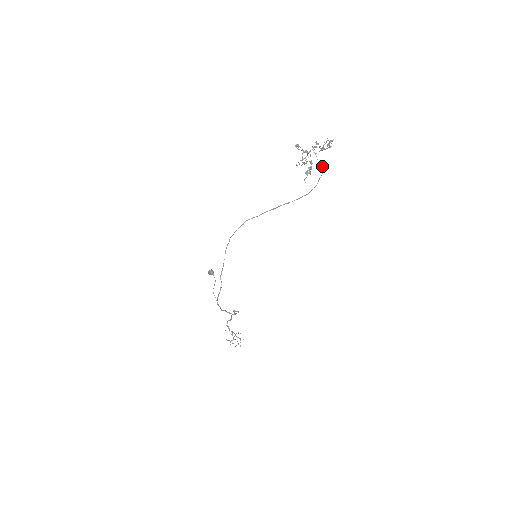
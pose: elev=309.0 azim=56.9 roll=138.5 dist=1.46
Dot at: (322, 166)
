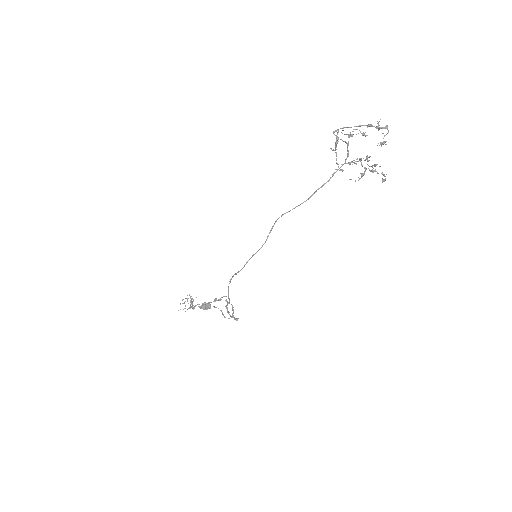
Dot at: (346, 143)
